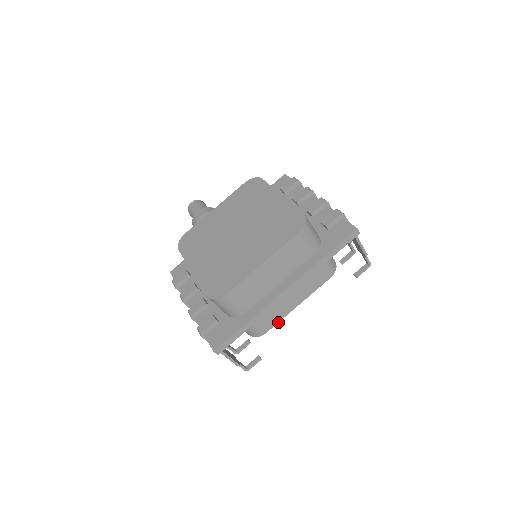
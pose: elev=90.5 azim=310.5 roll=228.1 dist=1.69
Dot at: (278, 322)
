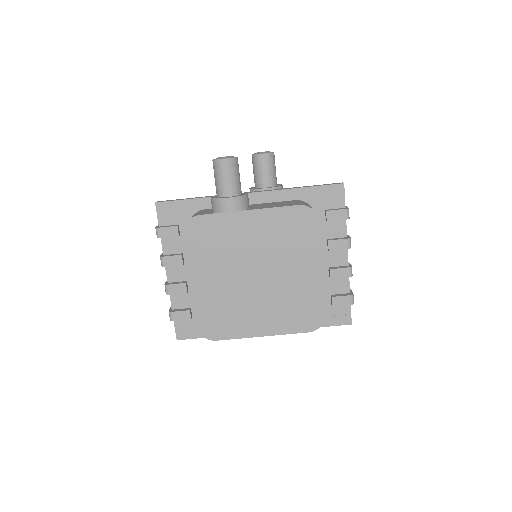
Dot at: occluded
